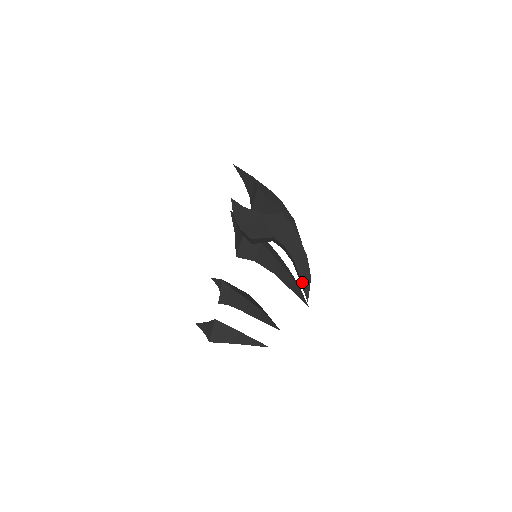
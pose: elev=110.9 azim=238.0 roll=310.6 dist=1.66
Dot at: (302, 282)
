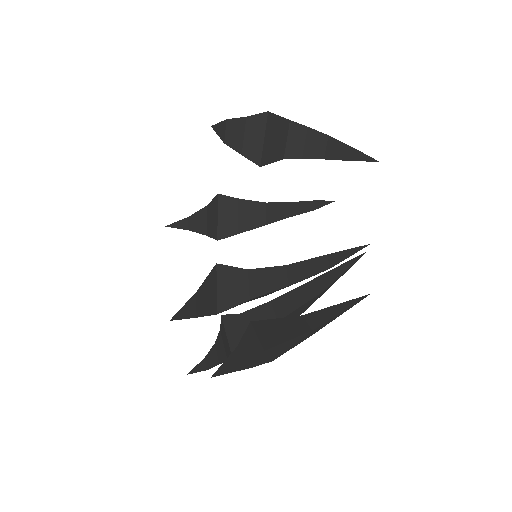
Dot at: (354, 149)
